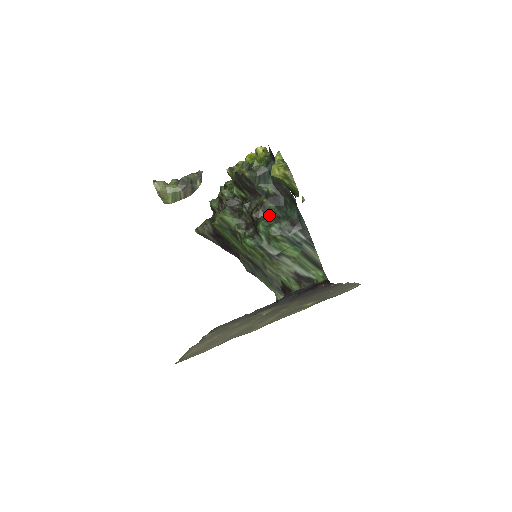
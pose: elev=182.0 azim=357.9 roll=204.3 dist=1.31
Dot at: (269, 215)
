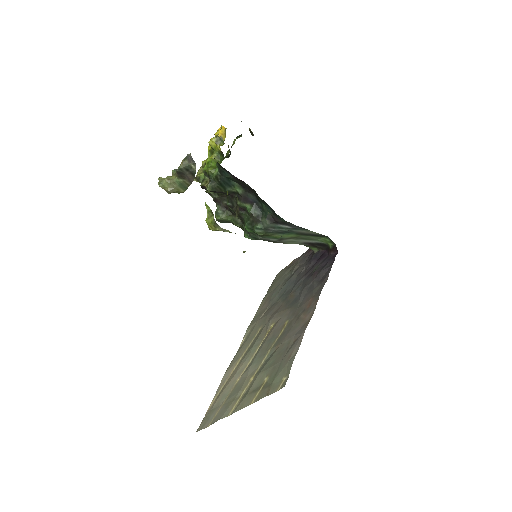
Dot at: (249, 216)
